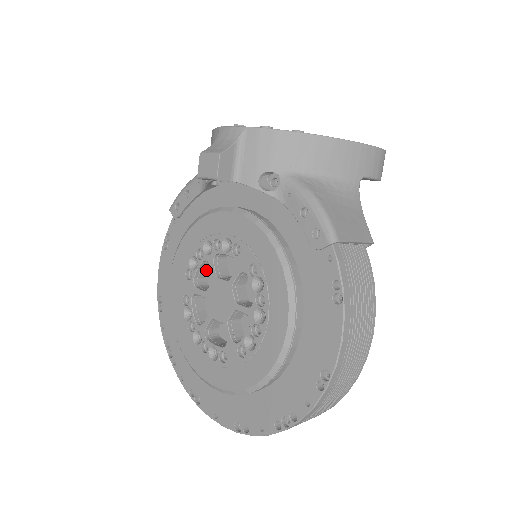
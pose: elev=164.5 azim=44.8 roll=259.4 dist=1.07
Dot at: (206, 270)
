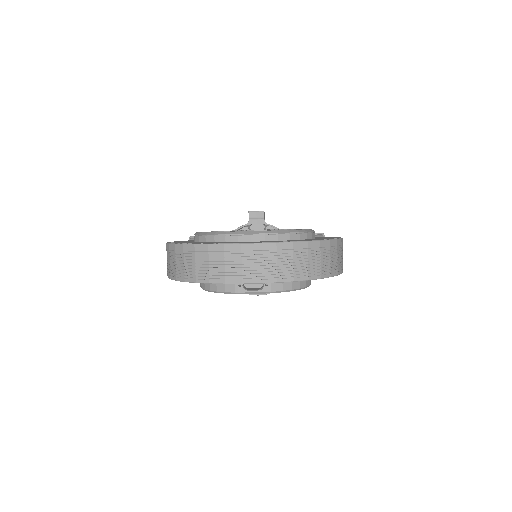
Dot at: occluded
